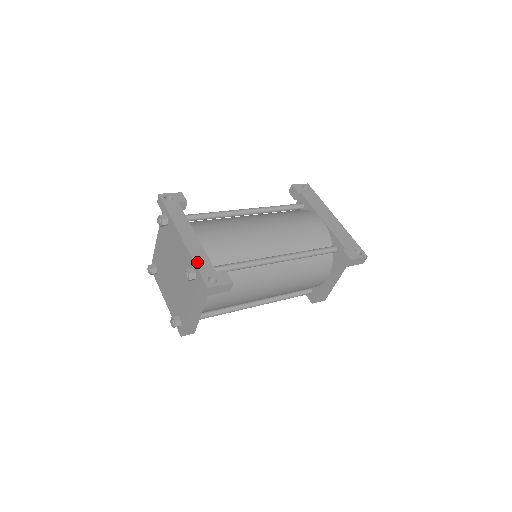
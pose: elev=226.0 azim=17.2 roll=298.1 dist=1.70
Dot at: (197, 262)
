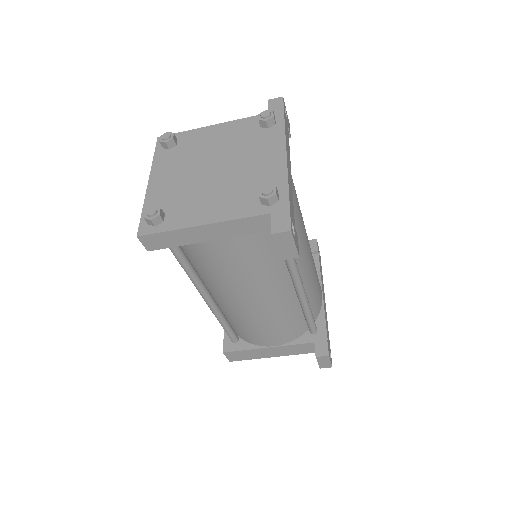
Dot at: (290, 194)
